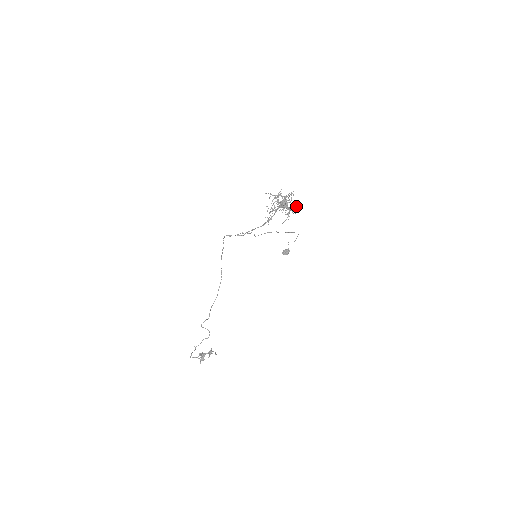
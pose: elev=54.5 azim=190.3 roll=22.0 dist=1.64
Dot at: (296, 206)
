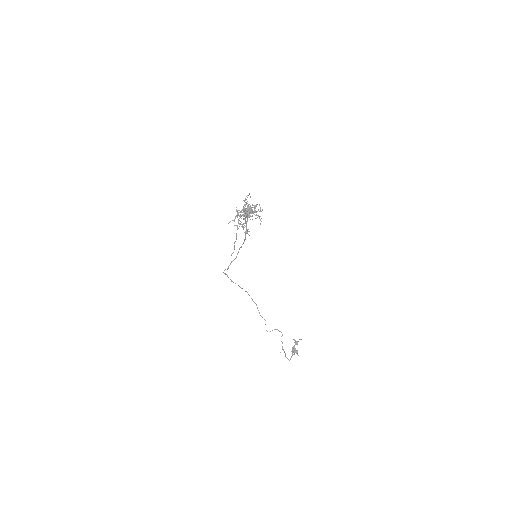
Dot at: (256, 204)
